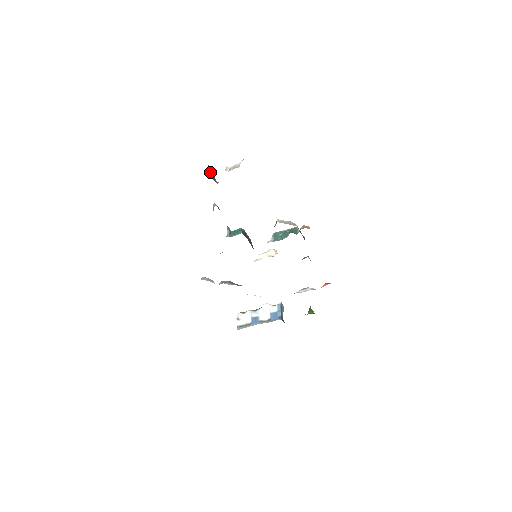
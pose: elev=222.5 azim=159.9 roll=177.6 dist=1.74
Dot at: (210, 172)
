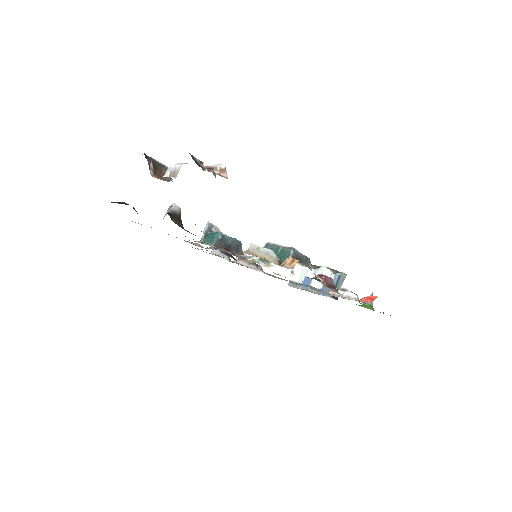
Dot at: (156, 167)
